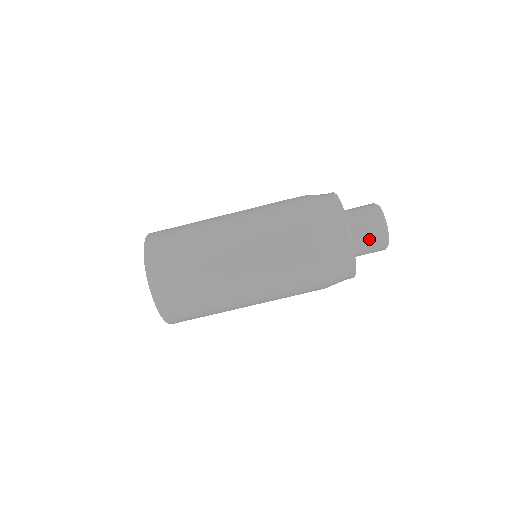
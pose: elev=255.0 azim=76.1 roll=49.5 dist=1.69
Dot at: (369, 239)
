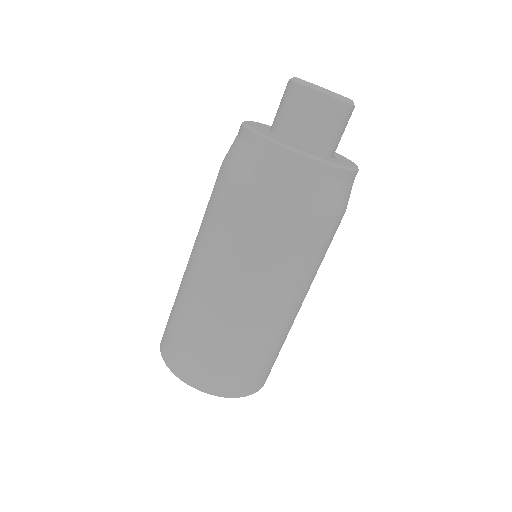
Dot at: (322, 123)
